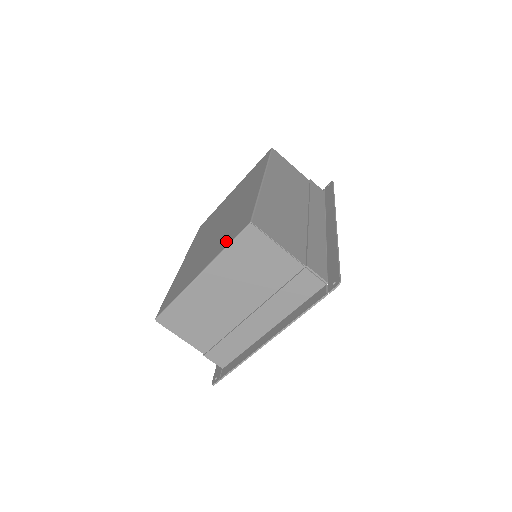
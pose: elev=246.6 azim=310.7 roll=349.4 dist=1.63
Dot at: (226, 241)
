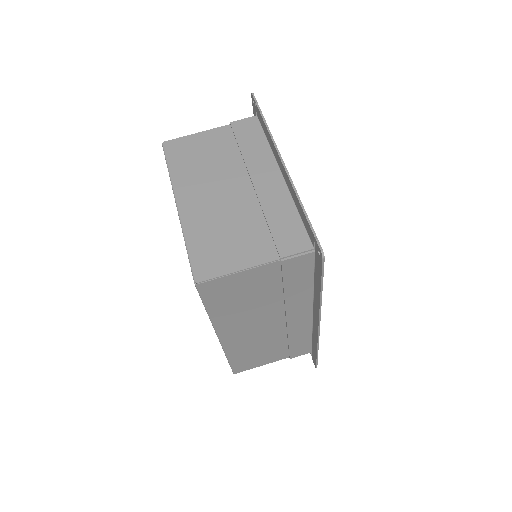
Dot at: occluded
